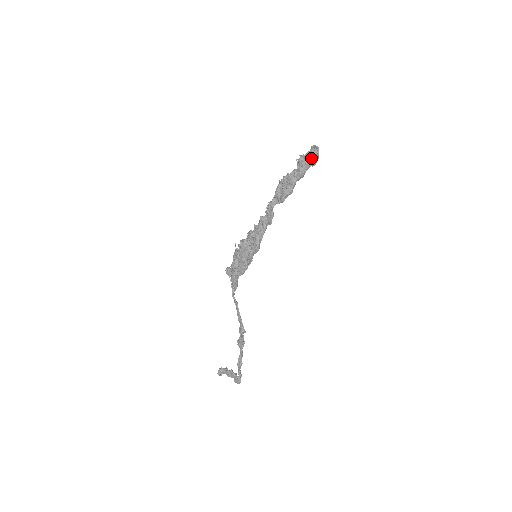
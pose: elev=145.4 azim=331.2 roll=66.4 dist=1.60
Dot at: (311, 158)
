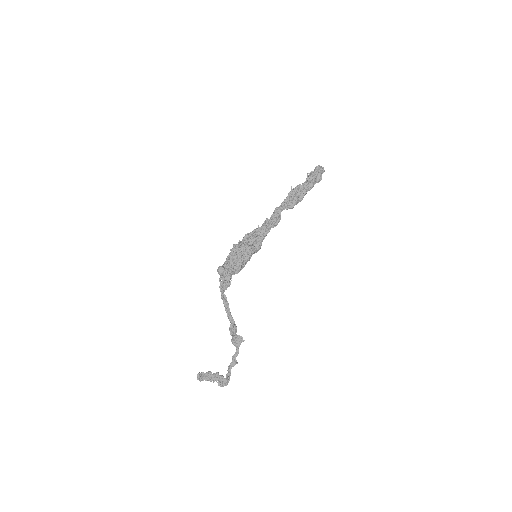
Dot at: (321, 175)
